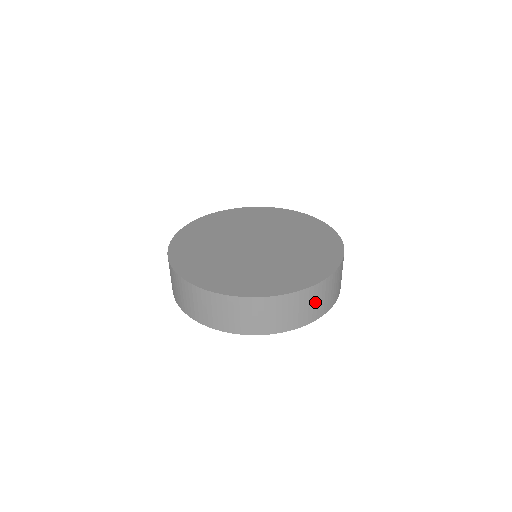
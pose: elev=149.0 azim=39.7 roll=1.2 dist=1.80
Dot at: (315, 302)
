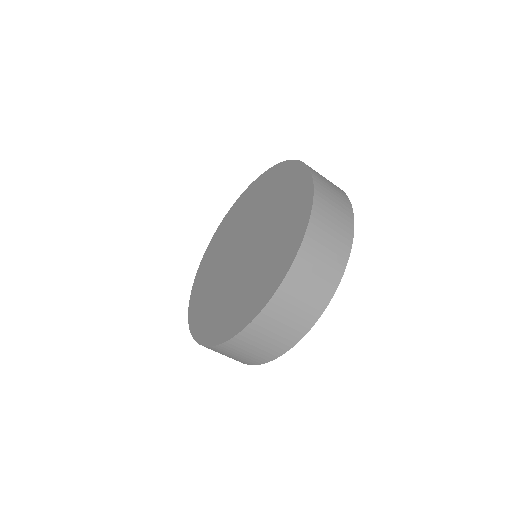
Dot at: (228, 355)
